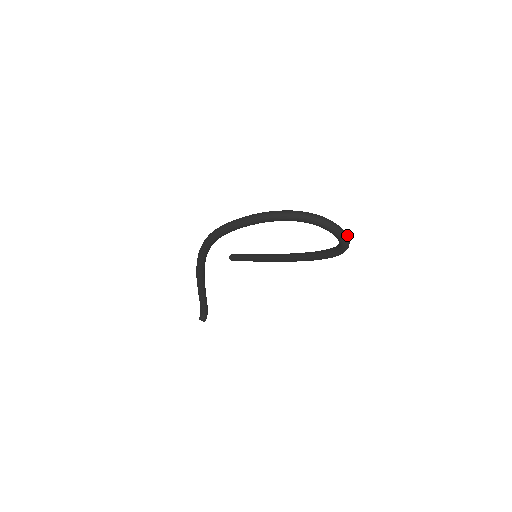
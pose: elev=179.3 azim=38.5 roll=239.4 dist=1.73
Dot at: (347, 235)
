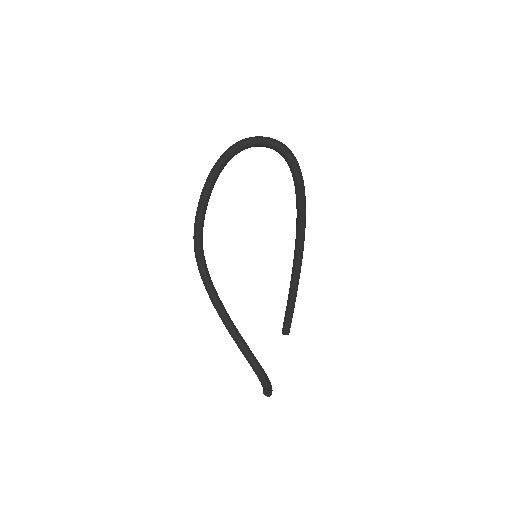
Dot at: (278, 141)
